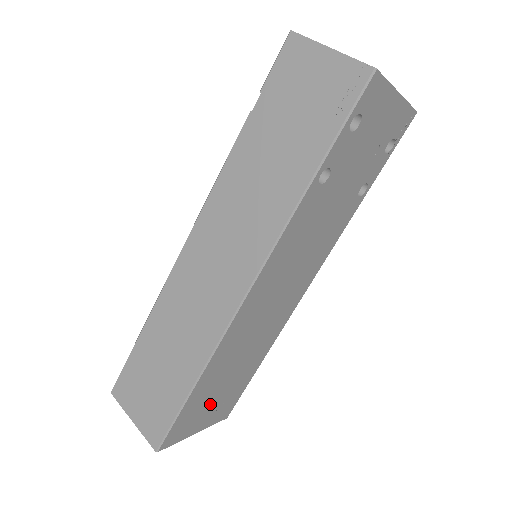
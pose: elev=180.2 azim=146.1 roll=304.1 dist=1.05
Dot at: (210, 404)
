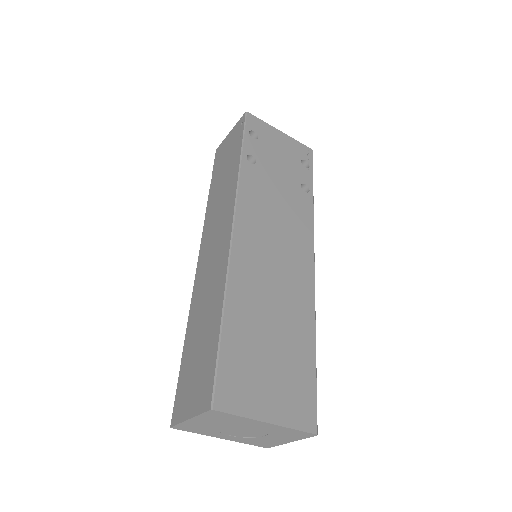
Dot at: (265, 371)
